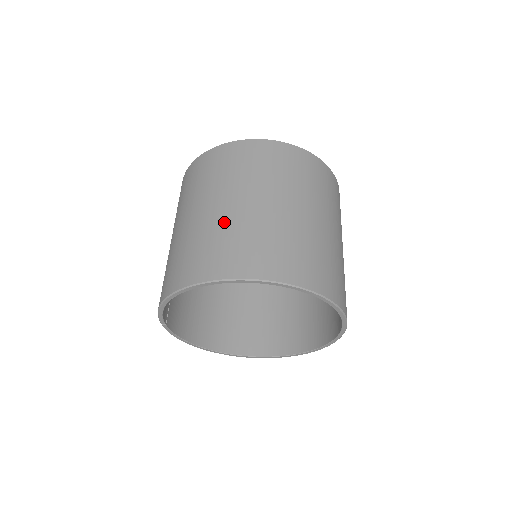
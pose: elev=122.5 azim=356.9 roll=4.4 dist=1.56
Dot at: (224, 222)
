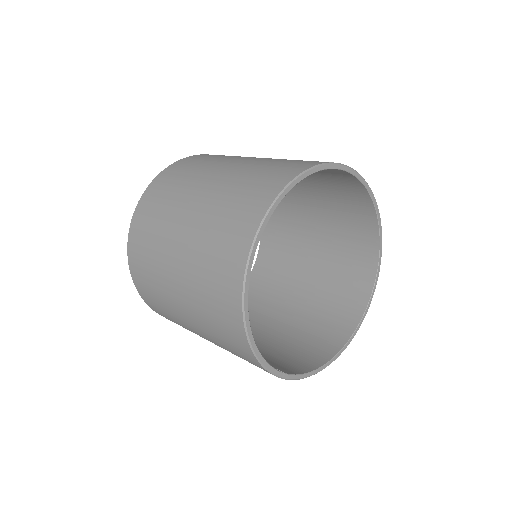
Dot at: (196, 243)
